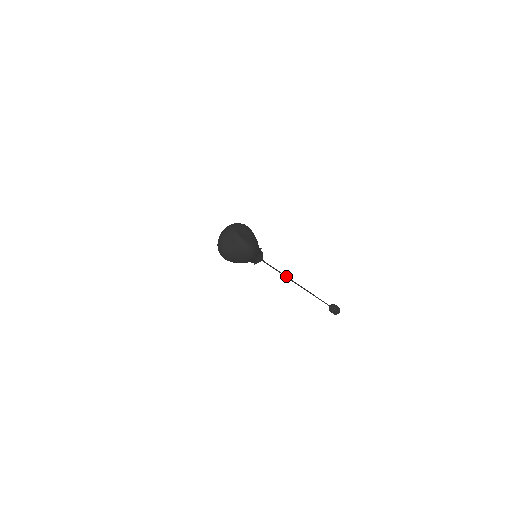
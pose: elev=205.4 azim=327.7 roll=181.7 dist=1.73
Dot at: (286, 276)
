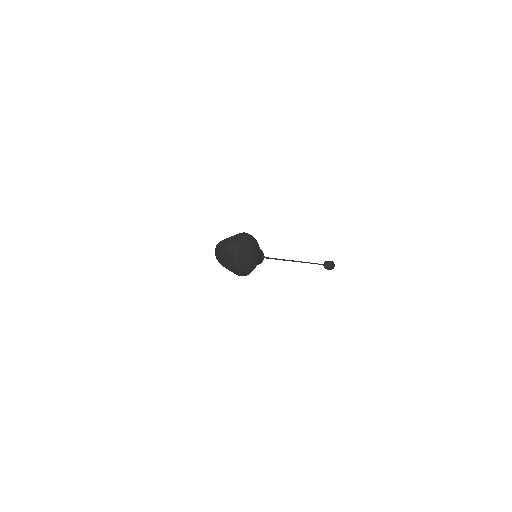
Dot at: (285, 260)
